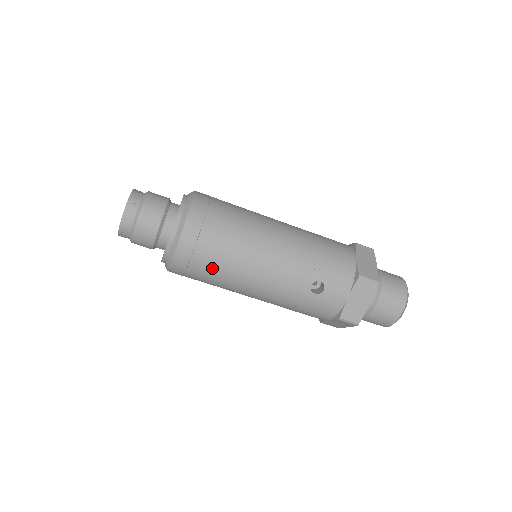
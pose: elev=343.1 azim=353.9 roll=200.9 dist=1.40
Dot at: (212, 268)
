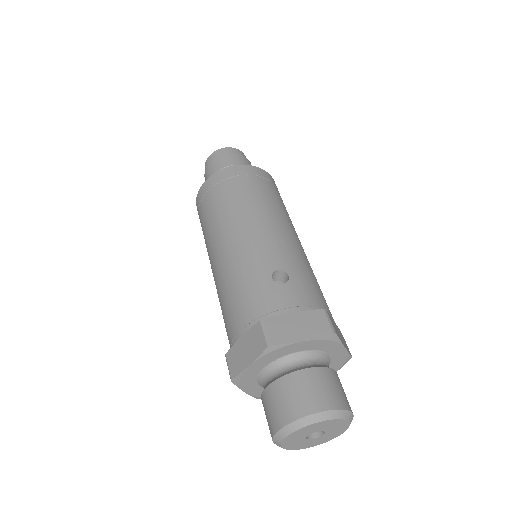
Dot at: (233, 194)
